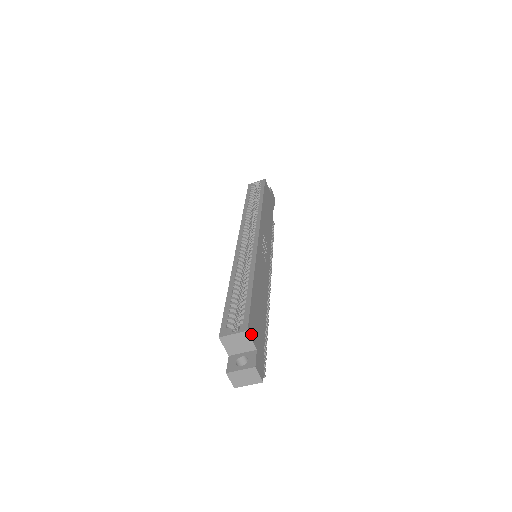
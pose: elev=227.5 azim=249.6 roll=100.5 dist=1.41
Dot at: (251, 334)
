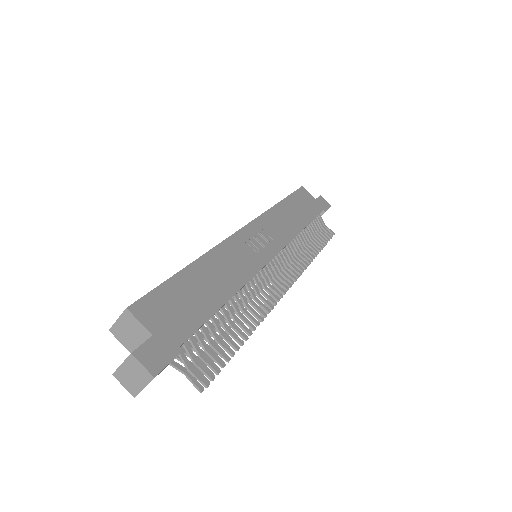
Dot at: (140, 314)
